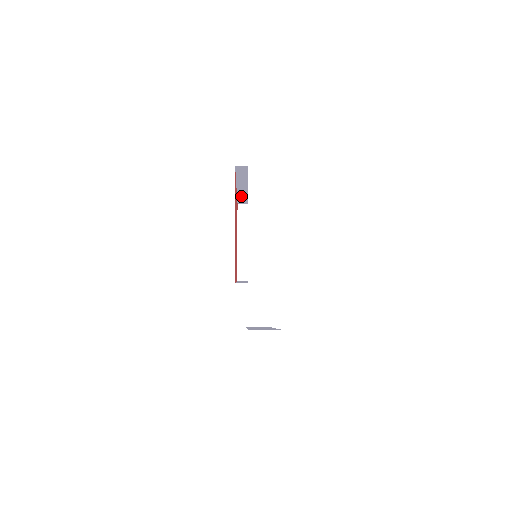
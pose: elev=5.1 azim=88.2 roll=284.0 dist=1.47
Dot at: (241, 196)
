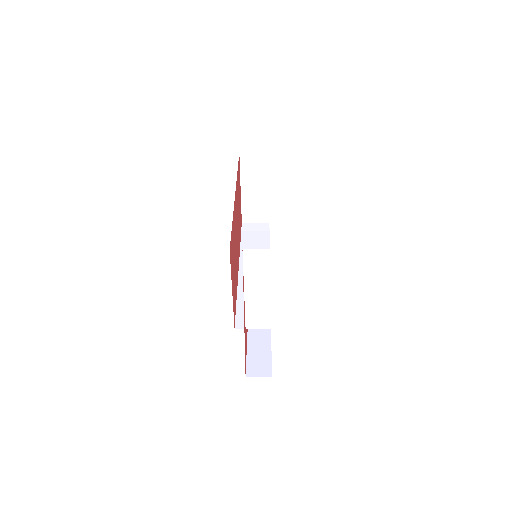
Dot at: occluded
